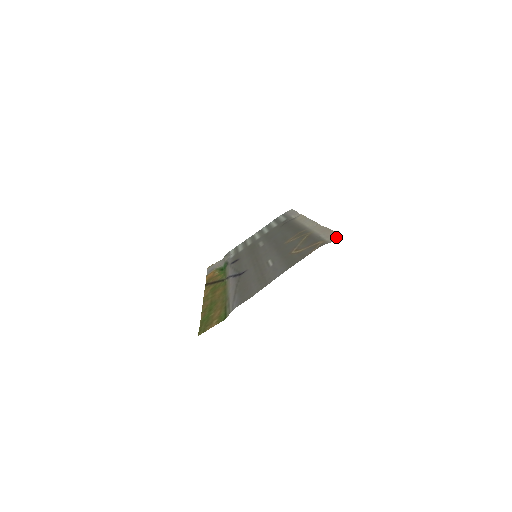
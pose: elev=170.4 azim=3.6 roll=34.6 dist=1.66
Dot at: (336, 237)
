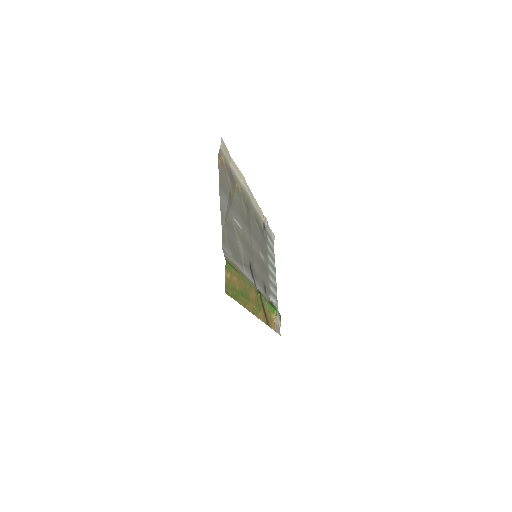
Dot at: (222, 142)
